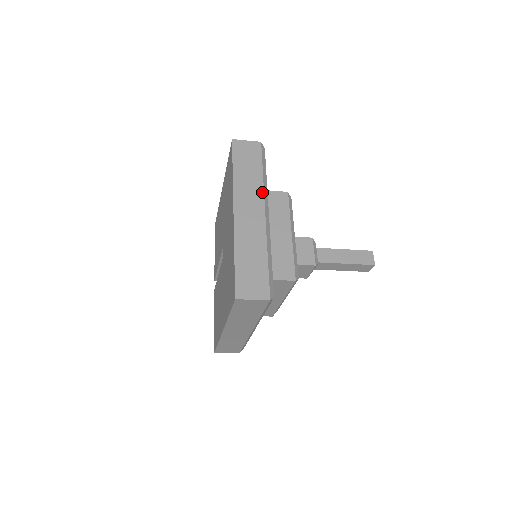
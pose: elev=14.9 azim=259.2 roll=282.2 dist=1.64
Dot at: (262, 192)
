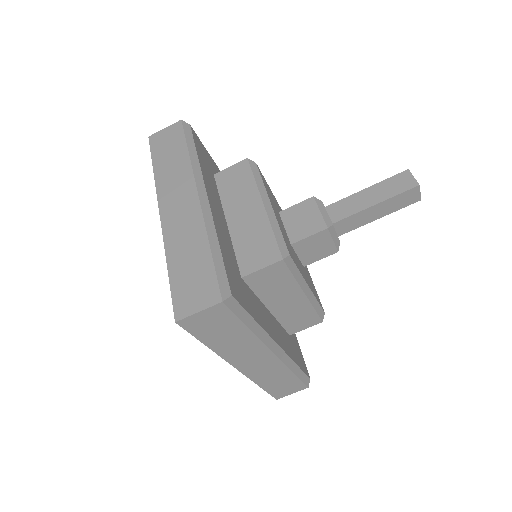
Dot at: (190, 172)
